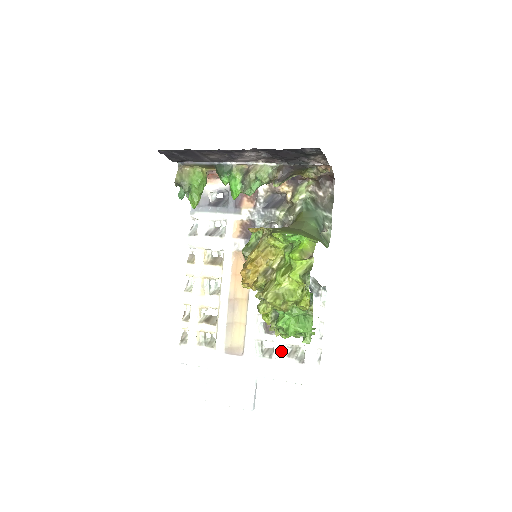
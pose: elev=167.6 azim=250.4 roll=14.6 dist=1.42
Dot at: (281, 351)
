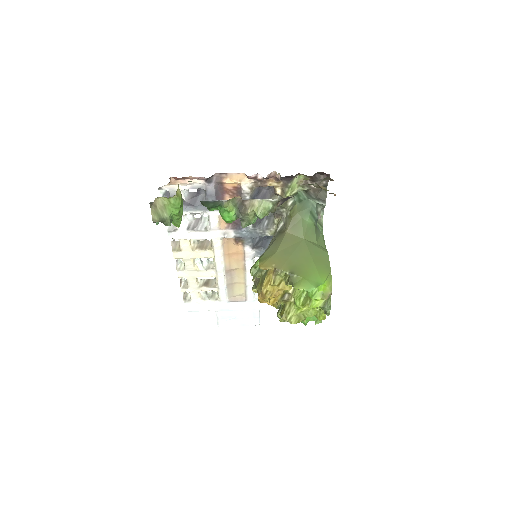
Dot at: occluded
